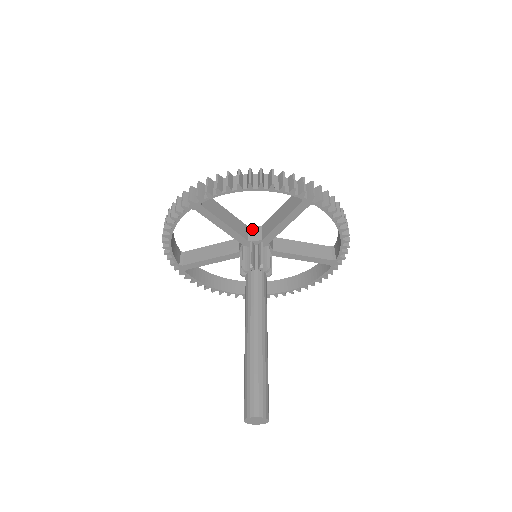
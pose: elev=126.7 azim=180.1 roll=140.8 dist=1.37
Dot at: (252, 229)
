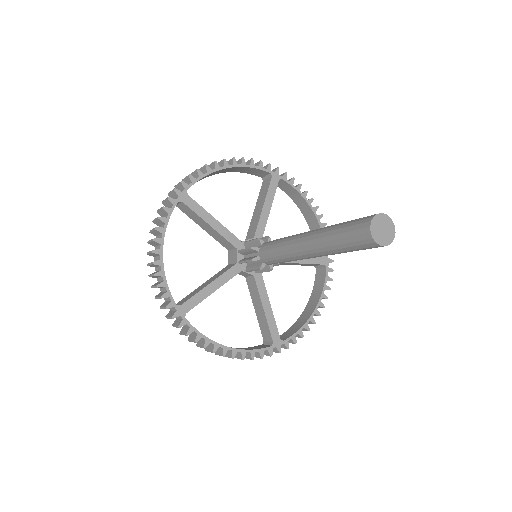
Dot at: occluded
